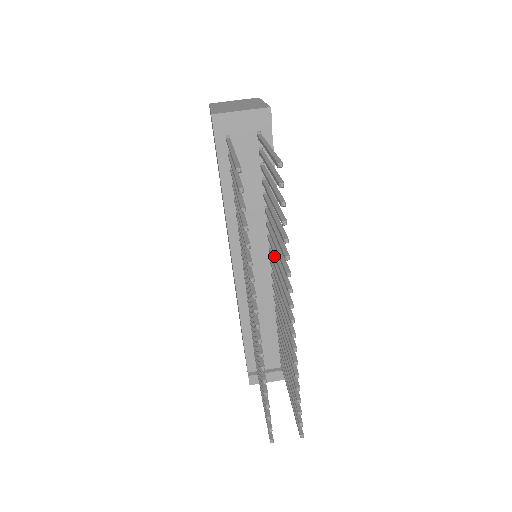
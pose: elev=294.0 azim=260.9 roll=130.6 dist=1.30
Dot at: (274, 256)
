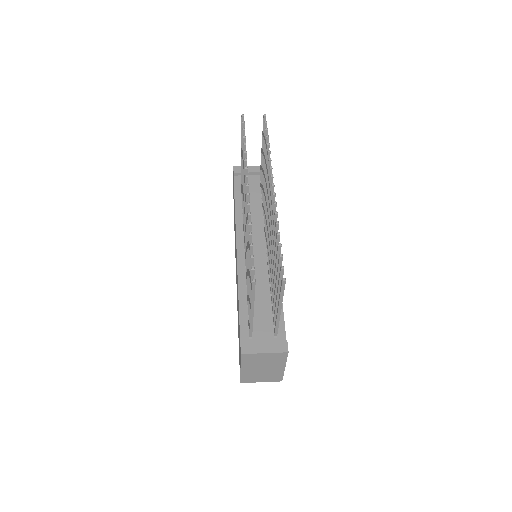
Dot at: (266, 209)
